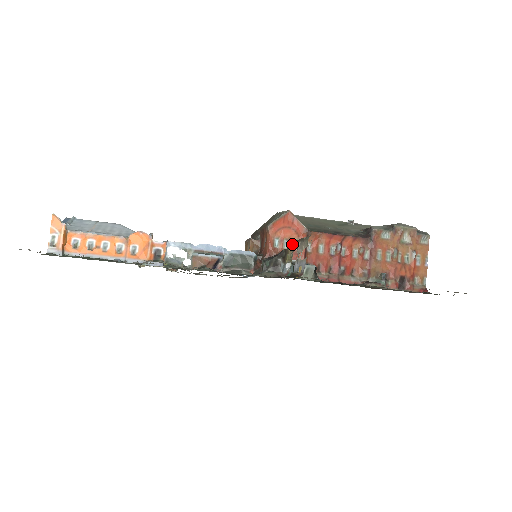
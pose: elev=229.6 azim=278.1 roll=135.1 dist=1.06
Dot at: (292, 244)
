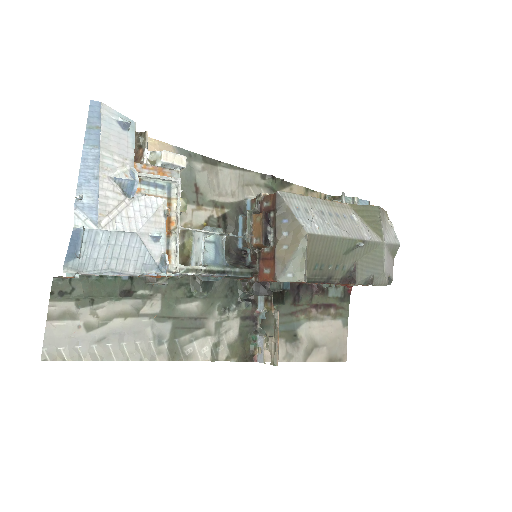
Dot at: (275, 318)
